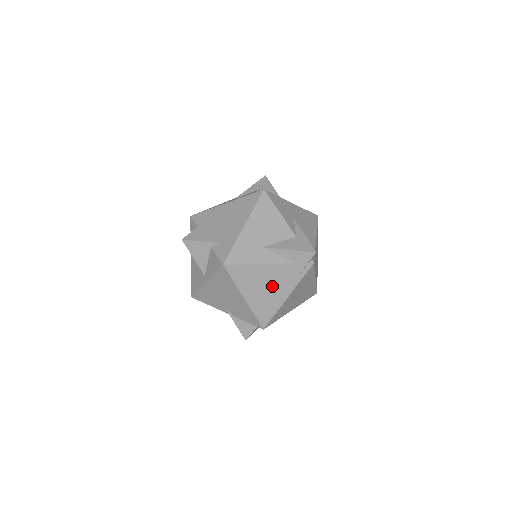
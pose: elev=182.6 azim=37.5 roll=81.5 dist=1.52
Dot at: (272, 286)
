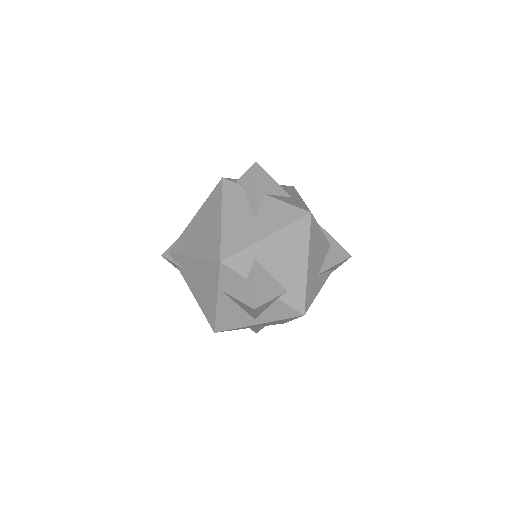
Dot at: occluded
